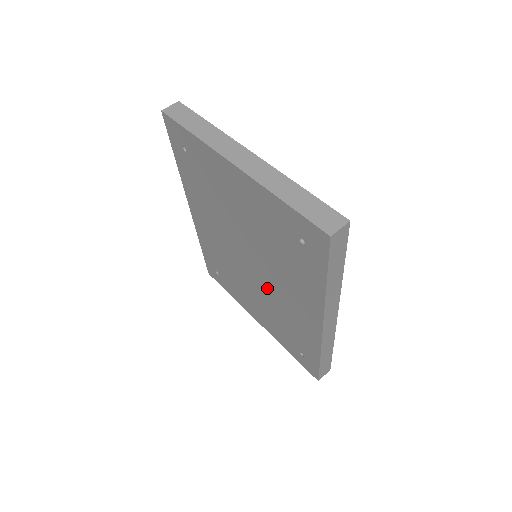
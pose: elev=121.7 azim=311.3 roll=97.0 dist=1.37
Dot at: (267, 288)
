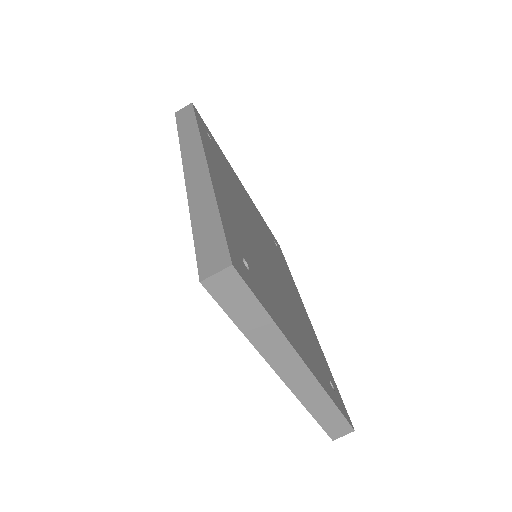
Dot at: occluded
